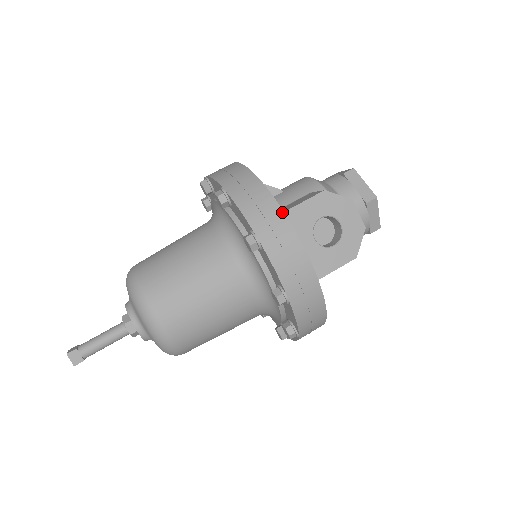
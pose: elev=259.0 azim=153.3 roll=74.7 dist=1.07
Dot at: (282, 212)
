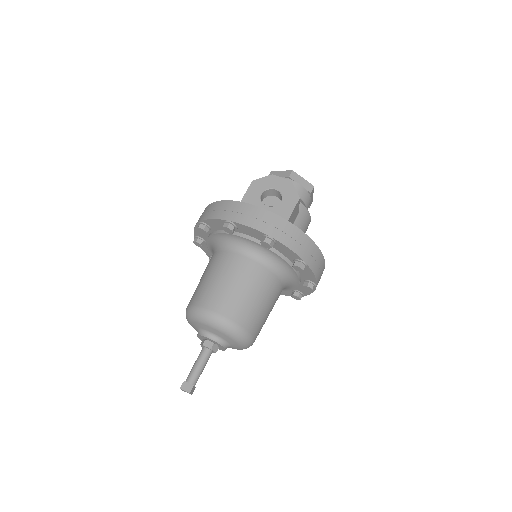
Dot at: (233, 201)
